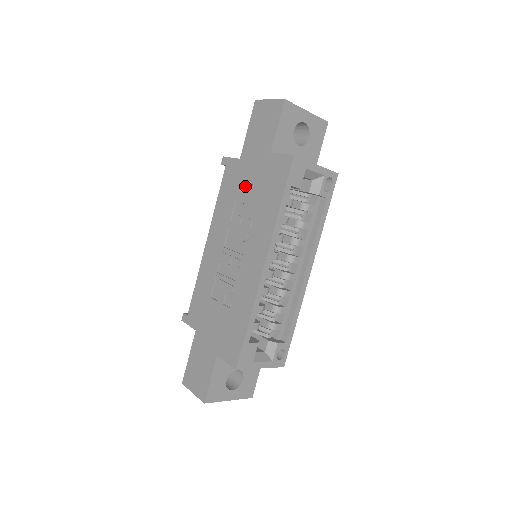
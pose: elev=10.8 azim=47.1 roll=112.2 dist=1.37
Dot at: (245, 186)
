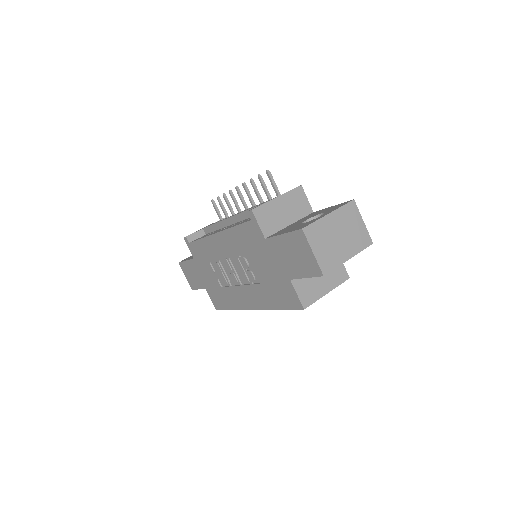
Dot at: (260, 260)
